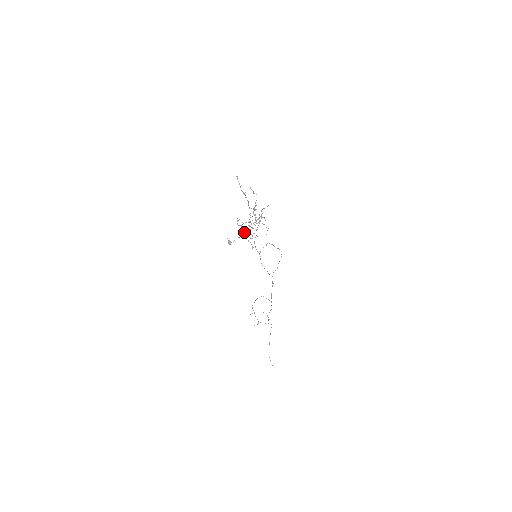
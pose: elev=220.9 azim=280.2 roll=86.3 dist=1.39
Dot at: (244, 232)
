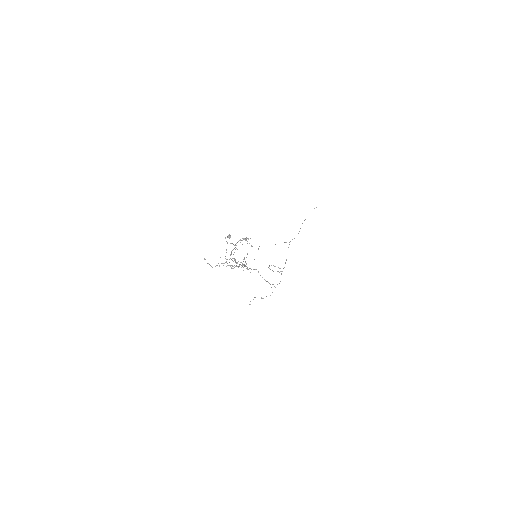
Dot at: (238, 241)
